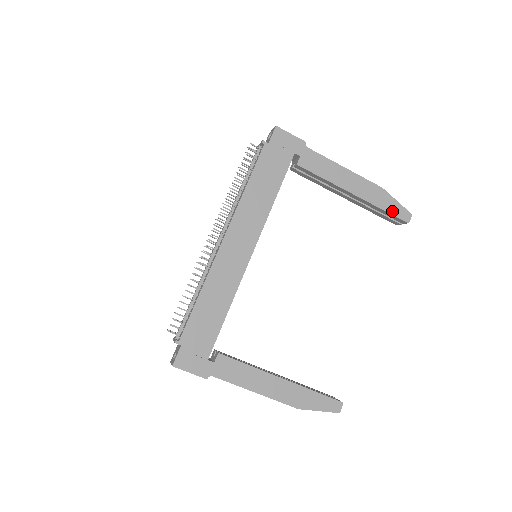
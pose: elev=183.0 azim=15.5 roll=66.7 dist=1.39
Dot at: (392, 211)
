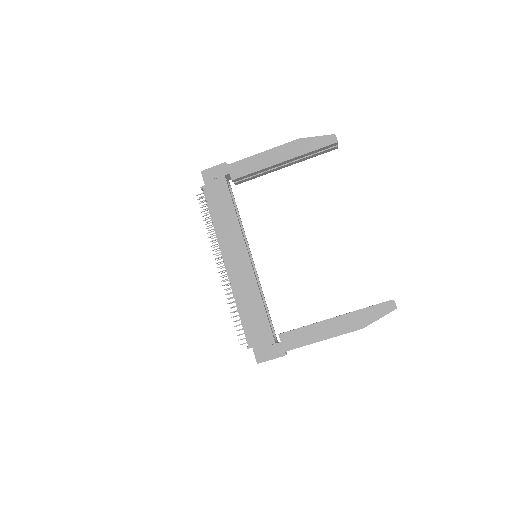
Dot at: (318, 146)
